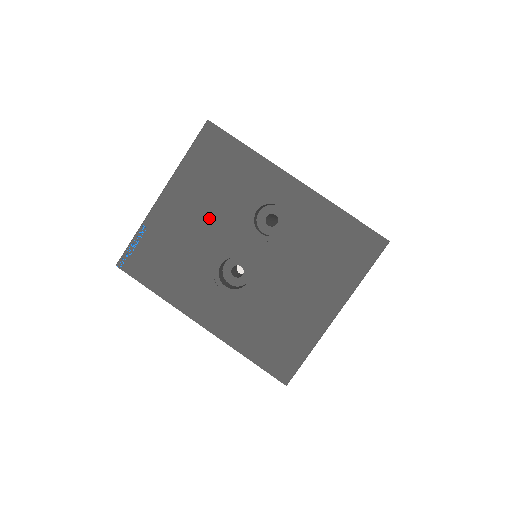
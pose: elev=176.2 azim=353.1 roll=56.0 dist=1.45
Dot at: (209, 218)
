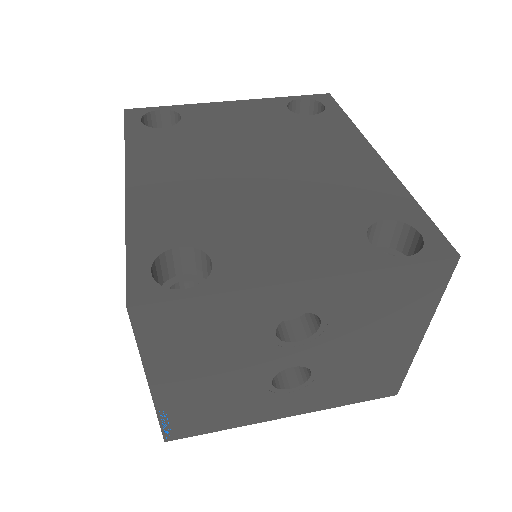
Dot at: (225, 368)
